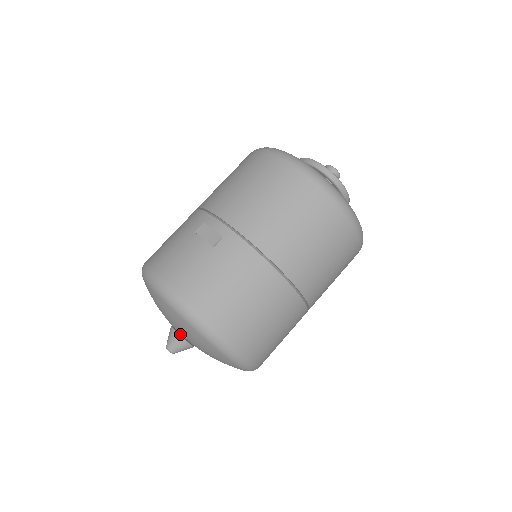
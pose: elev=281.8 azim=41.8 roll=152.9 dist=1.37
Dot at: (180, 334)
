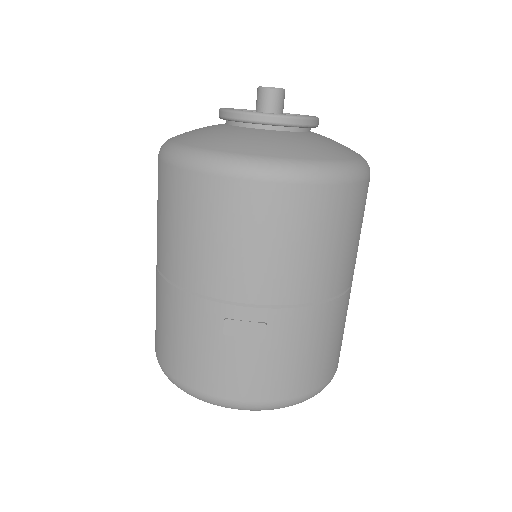
Dot at: occluded
